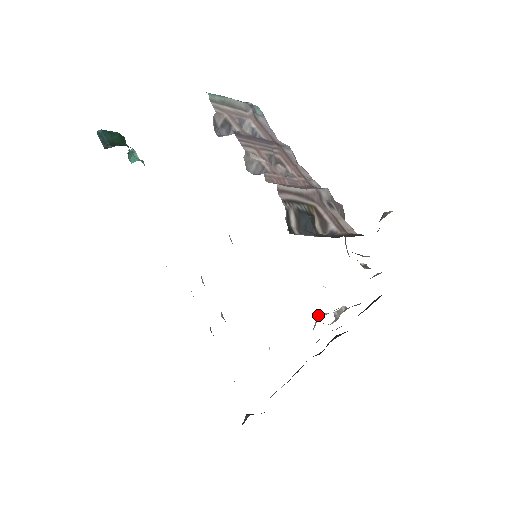
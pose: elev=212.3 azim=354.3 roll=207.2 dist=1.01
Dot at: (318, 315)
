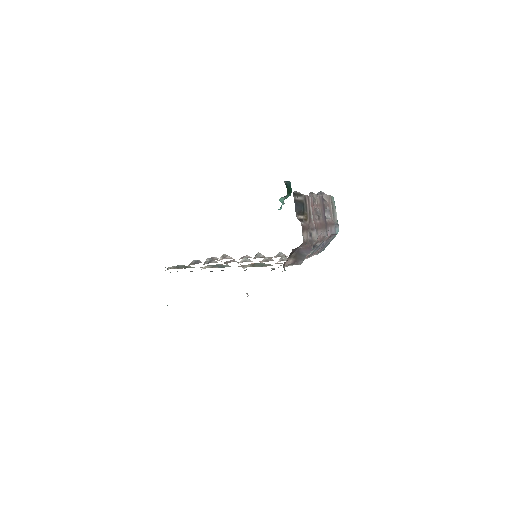
Dot at: occluded
